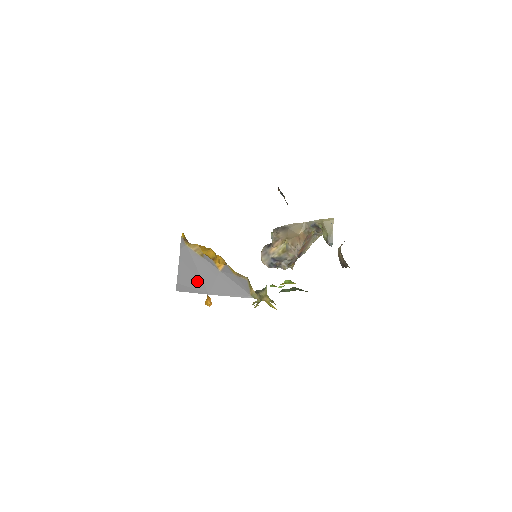
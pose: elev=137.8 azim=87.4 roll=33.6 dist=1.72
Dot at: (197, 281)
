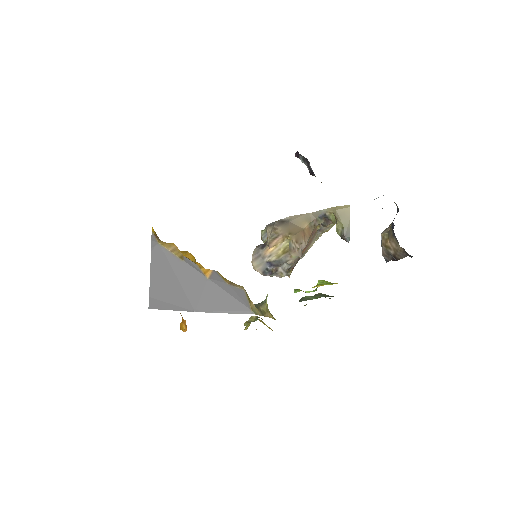
Dot at: (177, 293)
